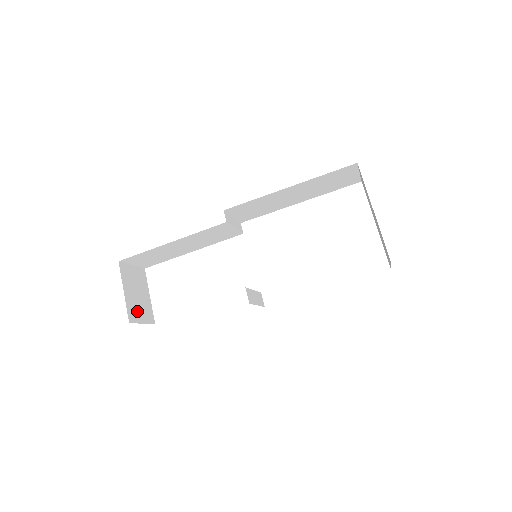
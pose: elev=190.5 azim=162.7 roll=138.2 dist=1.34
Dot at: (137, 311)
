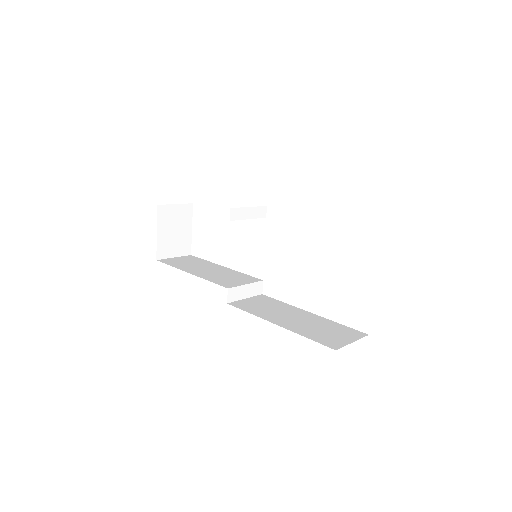
Dot at: (170, 247)
